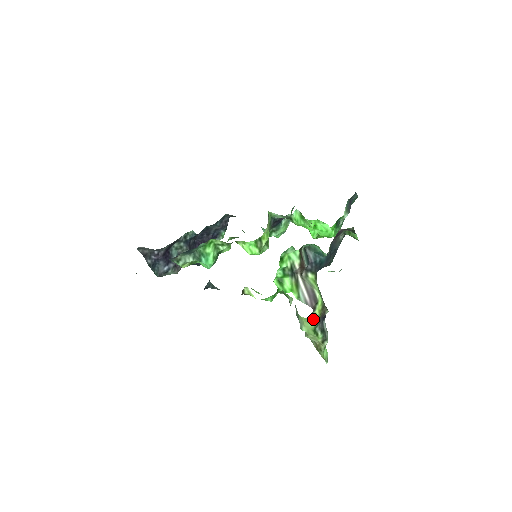
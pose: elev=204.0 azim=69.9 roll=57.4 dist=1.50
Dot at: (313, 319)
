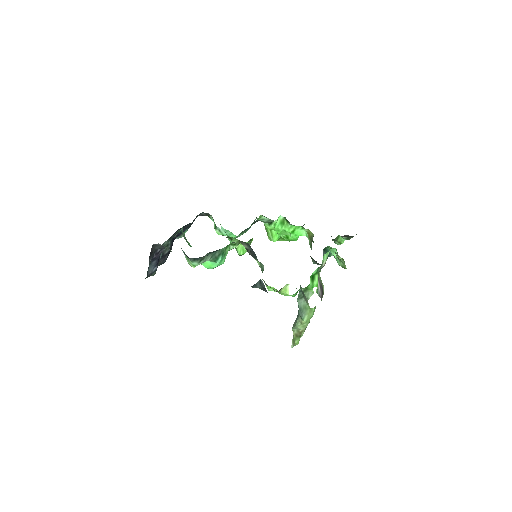
Dot at: (314, 309)
